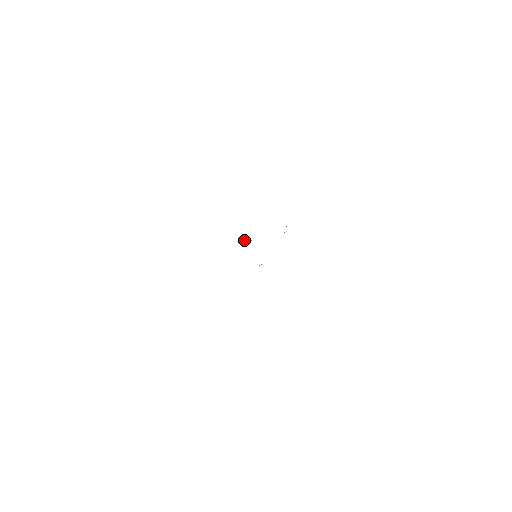
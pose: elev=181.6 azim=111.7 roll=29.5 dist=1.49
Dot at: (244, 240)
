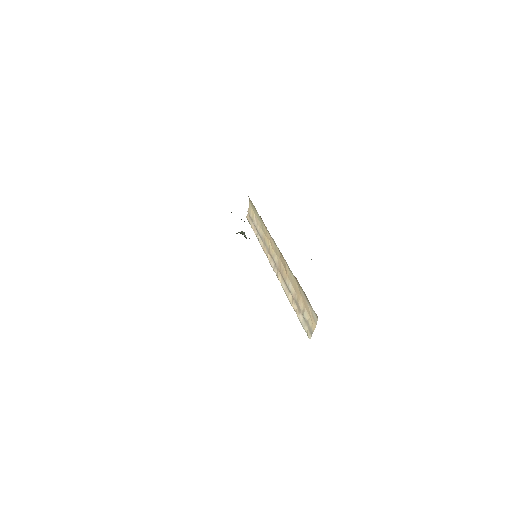
Dot at: occluded
